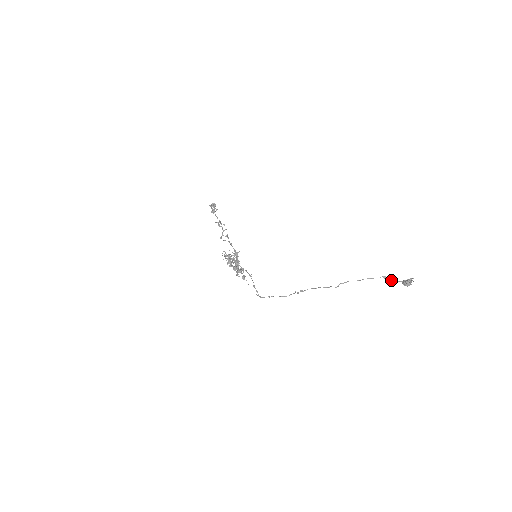
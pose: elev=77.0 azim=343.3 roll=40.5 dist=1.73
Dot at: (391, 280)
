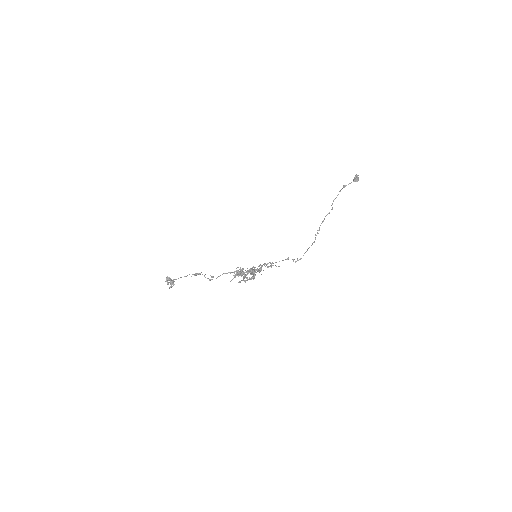
Dot at: occluded
